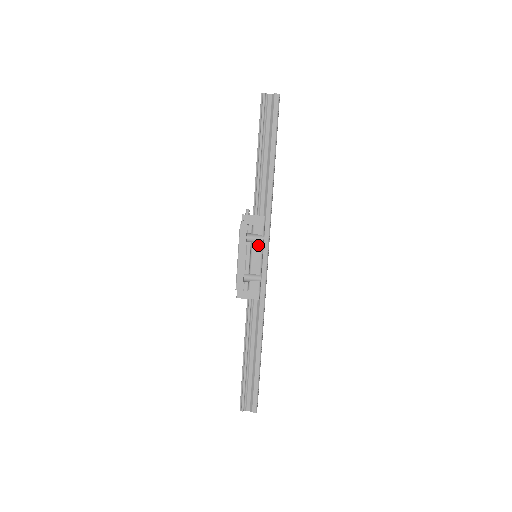
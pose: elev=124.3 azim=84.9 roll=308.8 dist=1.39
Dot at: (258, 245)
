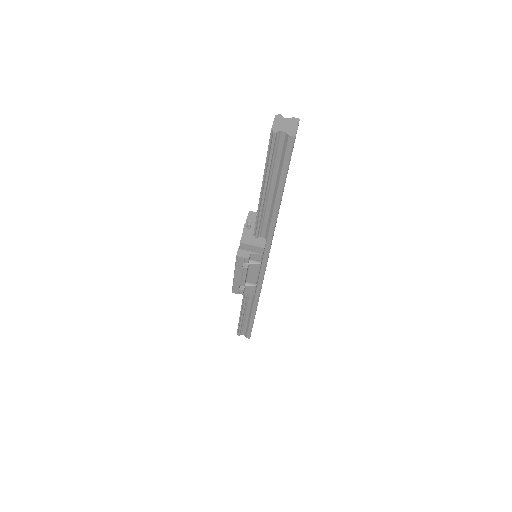
Dot at: (255, 266)
